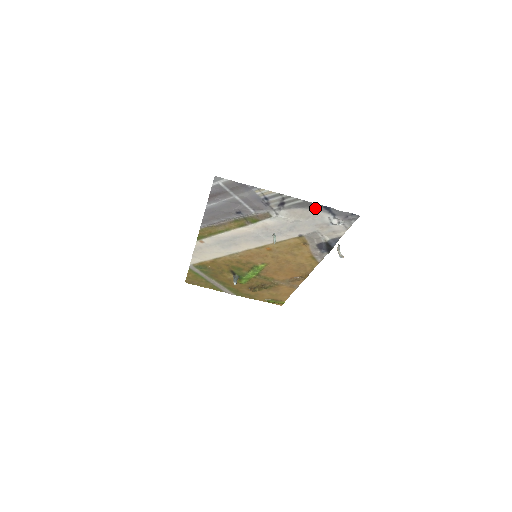
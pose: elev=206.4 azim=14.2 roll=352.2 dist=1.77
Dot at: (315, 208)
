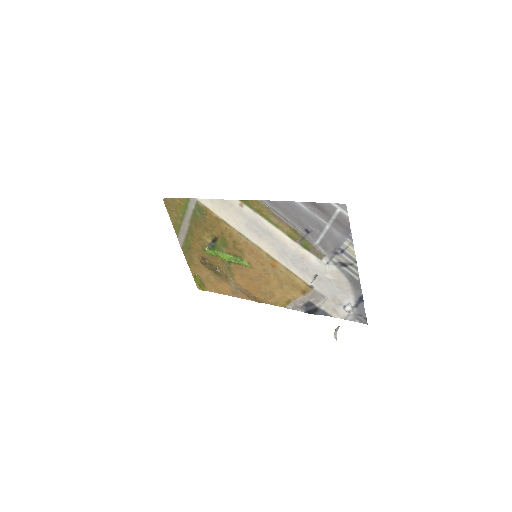
Dot at: (355, 290)
